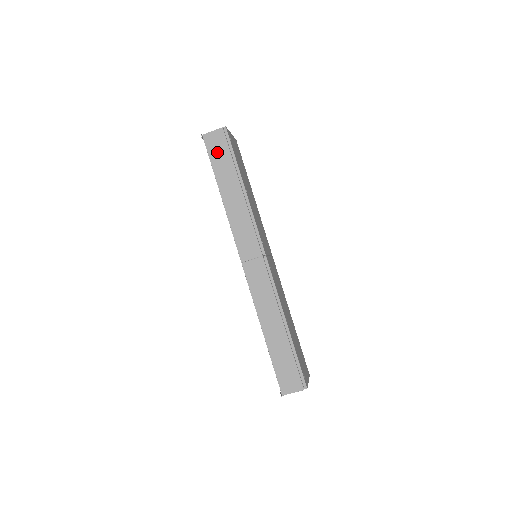
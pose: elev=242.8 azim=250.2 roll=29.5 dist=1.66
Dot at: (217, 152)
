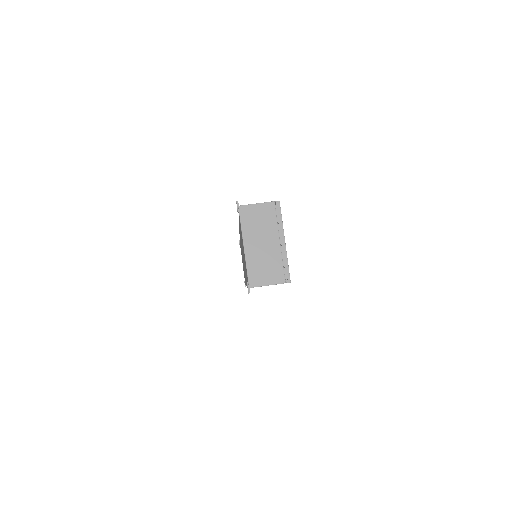
Dot at: occluded
